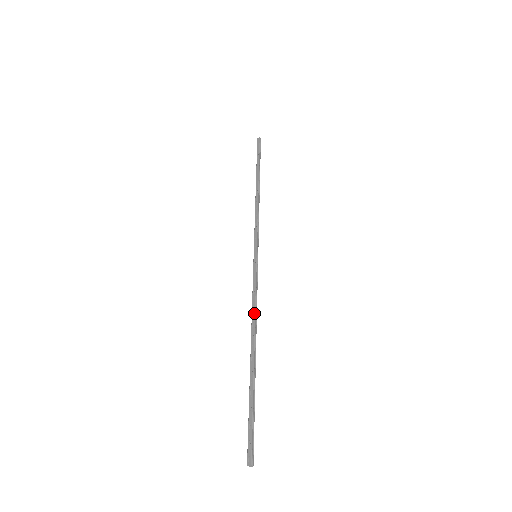
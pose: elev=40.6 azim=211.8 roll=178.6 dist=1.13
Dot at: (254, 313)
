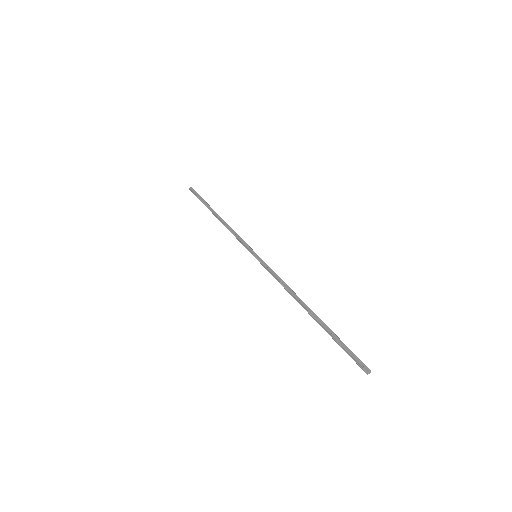
Dot at: (289, 287)
